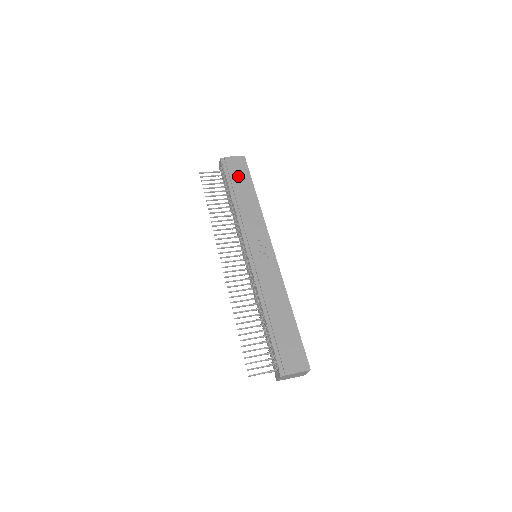
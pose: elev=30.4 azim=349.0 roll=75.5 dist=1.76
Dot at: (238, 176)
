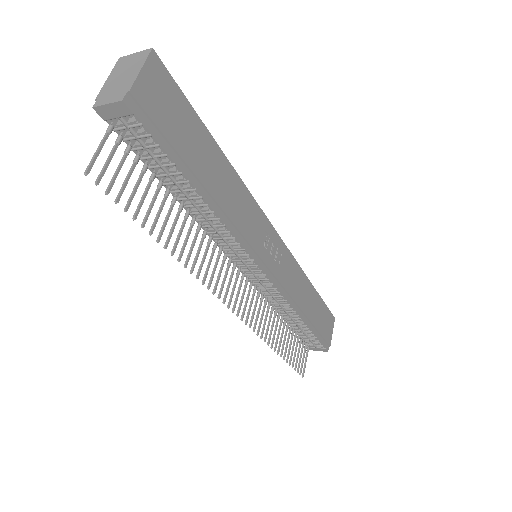
Dot at: (181, 131)
